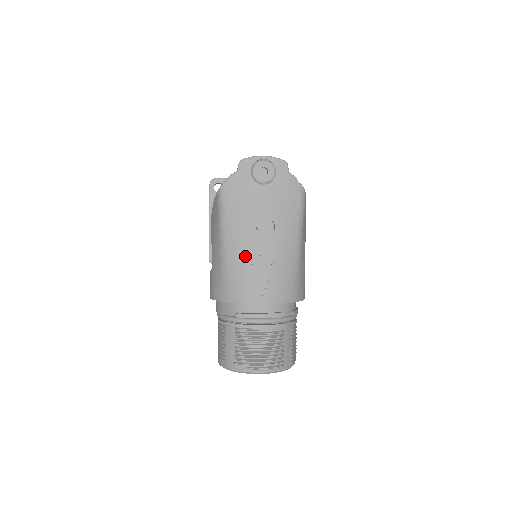
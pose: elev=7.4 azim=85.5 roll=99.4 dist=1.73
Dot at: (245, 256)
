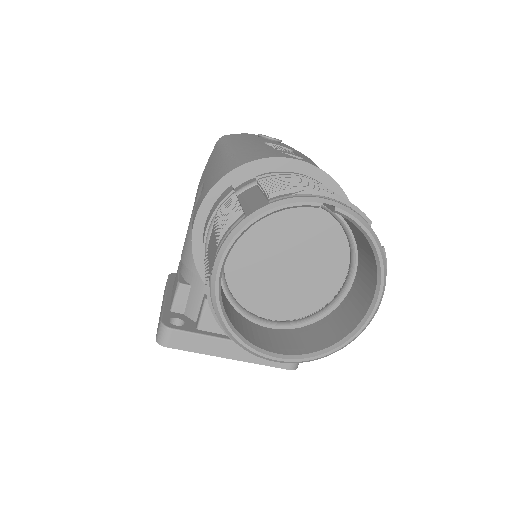
Dot at: (263, 147)
